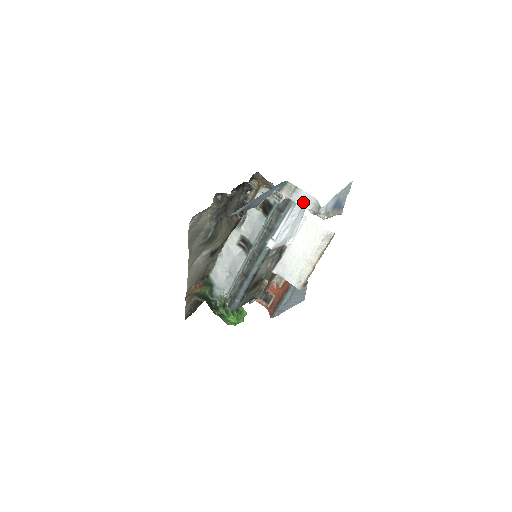
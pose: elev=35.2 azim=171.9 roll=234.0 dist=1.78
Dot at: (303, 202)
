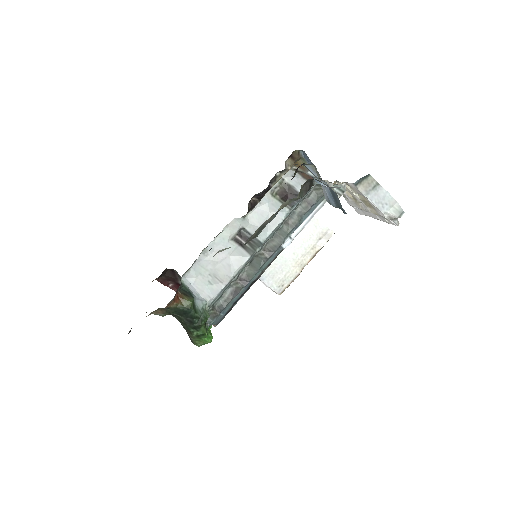
Dot at: (381, 203)
